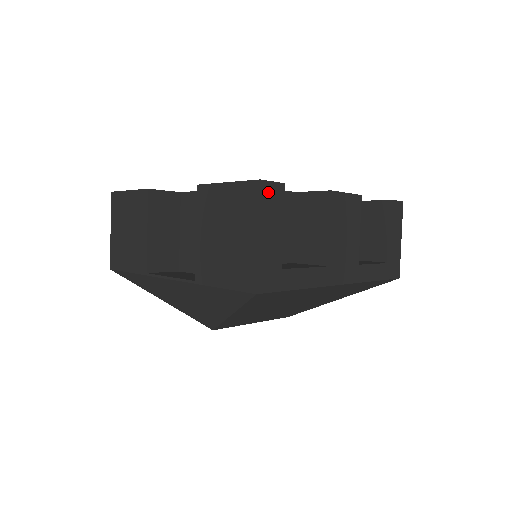
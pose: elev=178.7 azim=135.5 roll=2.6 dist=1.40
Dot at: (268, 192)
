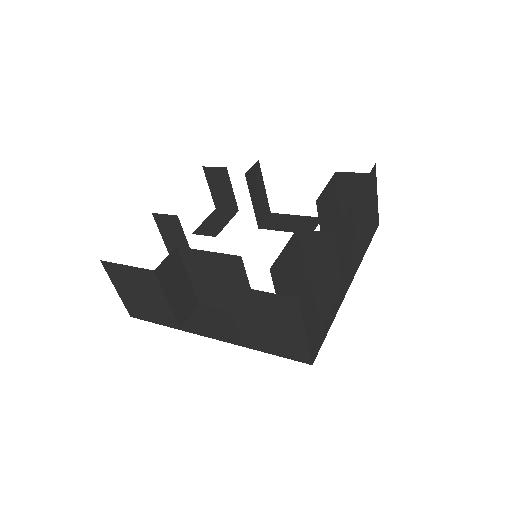
Dot at: (304, 298)
